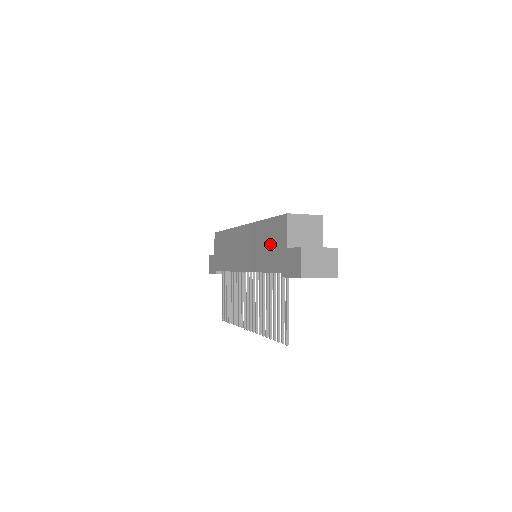
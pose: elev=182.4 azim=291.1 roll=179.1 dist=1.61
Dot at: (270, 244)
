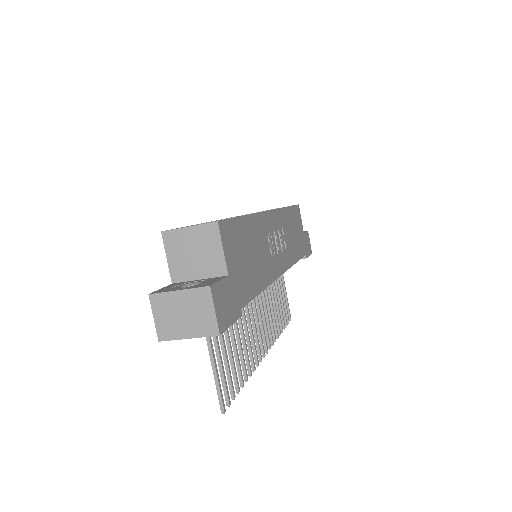
Dot at: occluded
